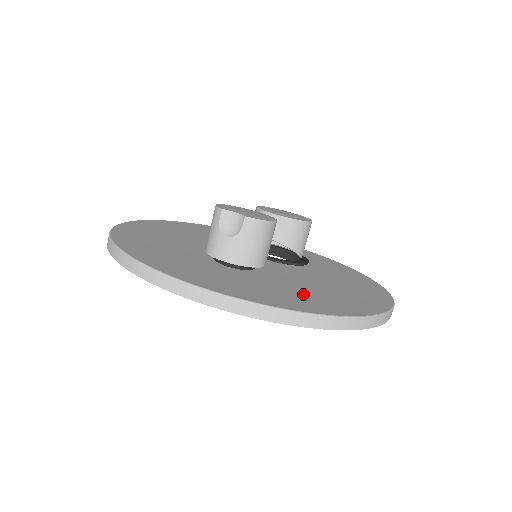
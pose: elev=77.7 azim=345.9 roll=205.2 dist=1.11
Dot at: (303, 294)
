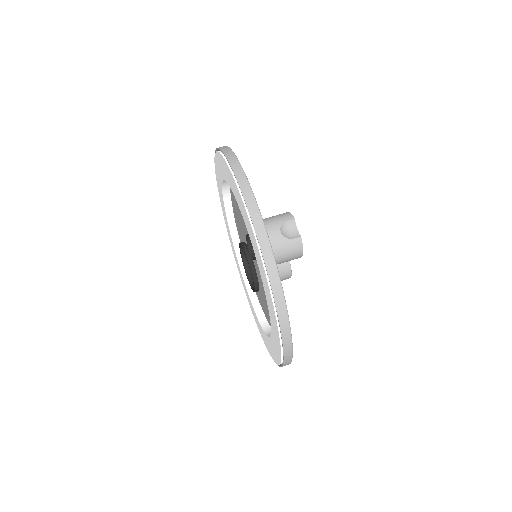
Dot at: occluded
